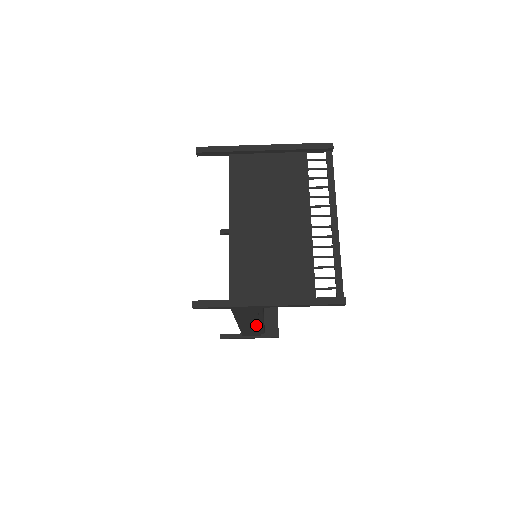
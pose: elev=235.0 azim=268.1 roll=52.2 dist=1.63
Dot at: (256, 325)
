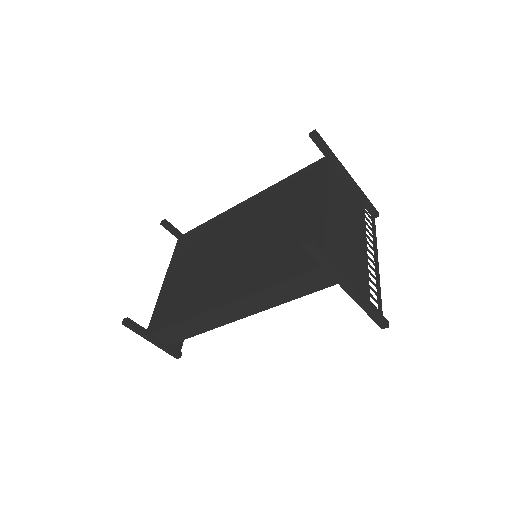
Dot at: (229, 319)
